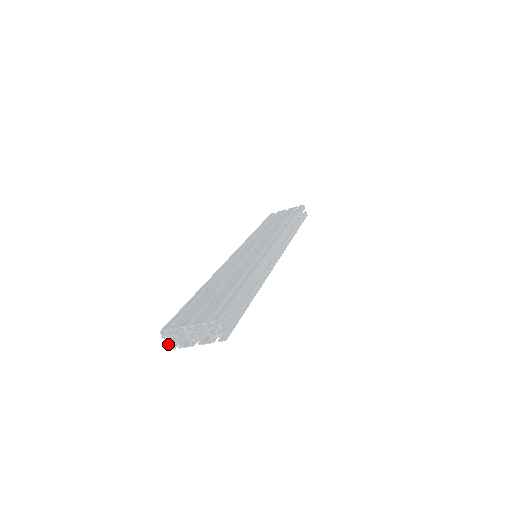
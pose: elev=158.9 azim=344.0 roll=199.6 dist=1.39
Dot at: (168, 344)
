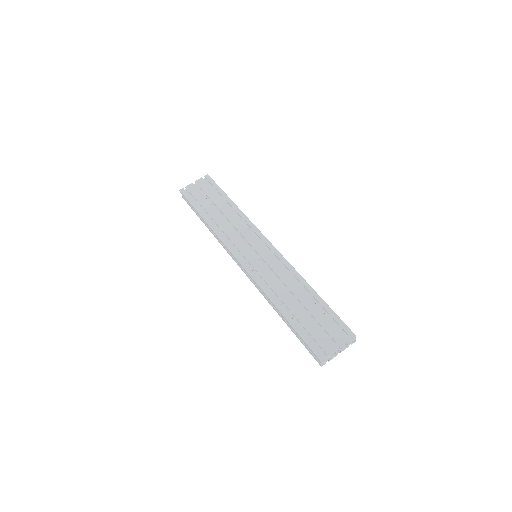
Dot at: (323, 364)
